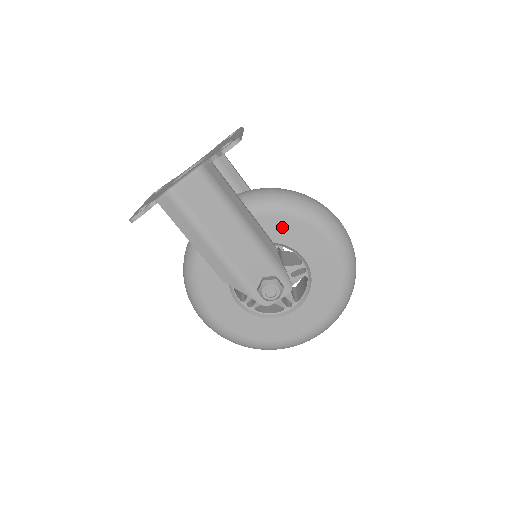
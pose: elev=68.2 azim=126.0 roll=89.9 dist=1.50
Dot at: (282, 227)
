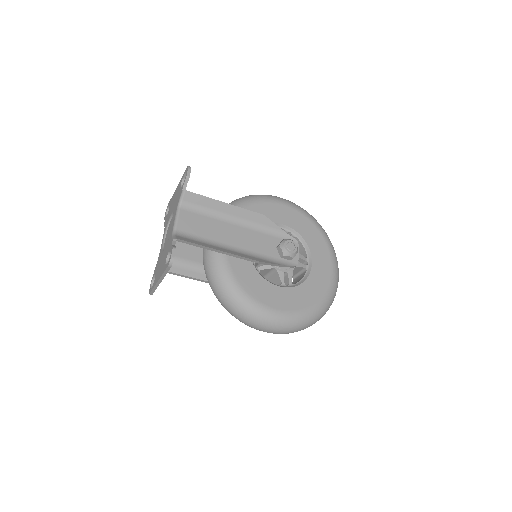
Dot at: occluded
